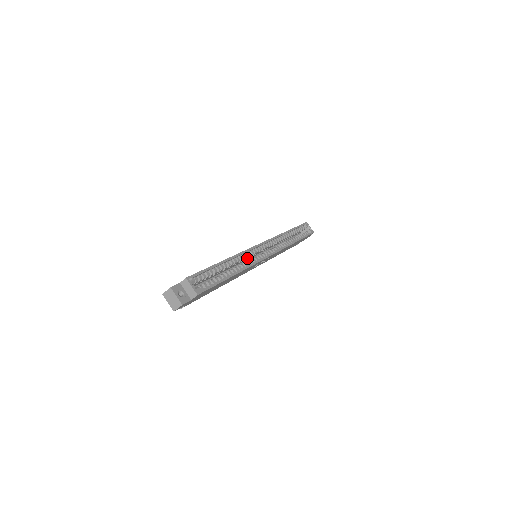
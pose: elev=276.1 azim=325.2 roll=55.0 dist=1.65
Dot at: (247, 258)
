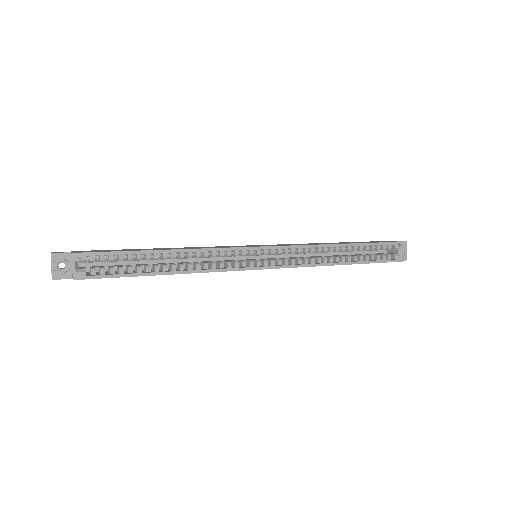
Dot at: (231, 255)
